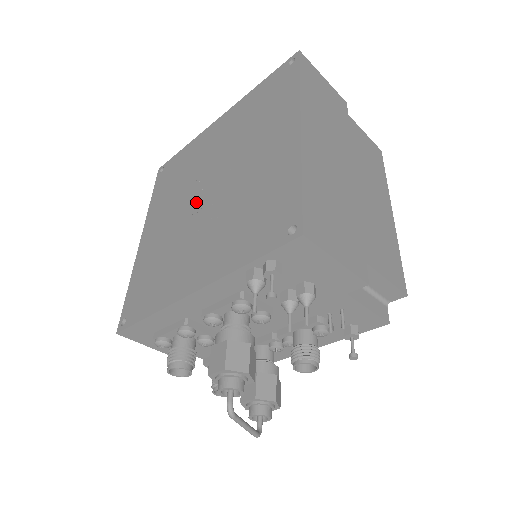
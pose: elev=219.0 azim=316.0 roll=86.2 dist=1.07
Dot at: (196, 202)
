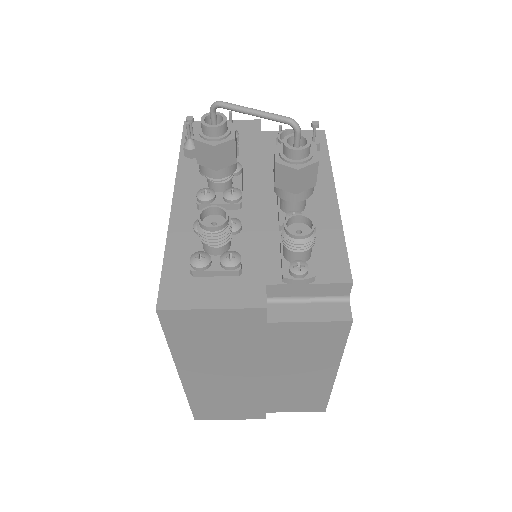
Dot at: occluded
